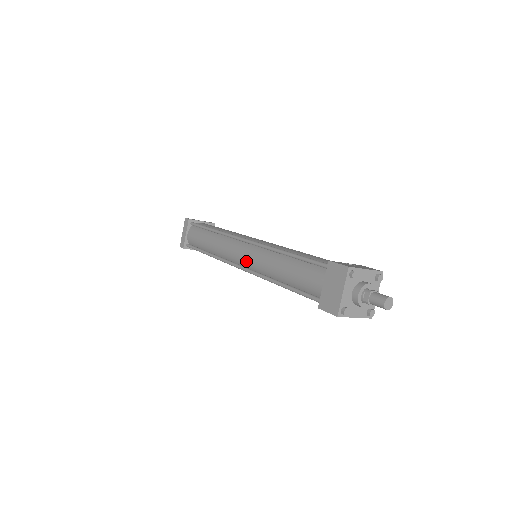
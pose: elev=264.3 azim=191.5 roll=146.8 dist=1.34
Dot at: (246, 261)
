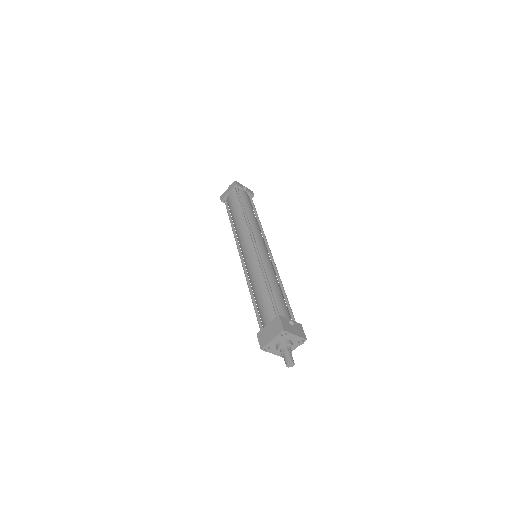
Dot at: (246, 258)
